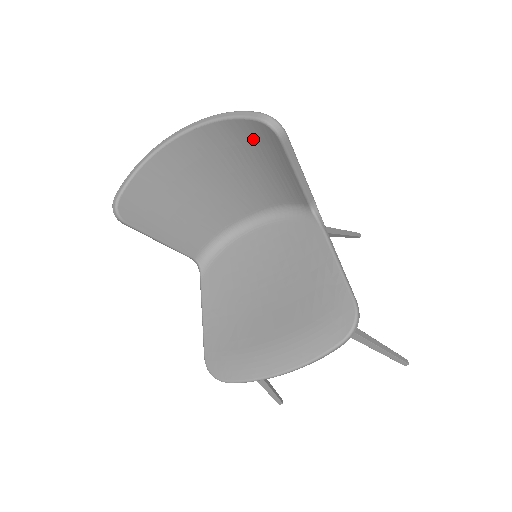
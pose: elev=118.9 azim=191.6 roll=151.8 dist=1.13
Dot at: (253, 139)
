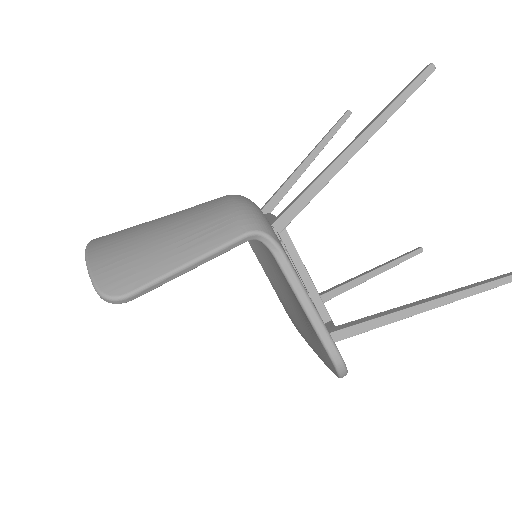
Dot at: occluded
